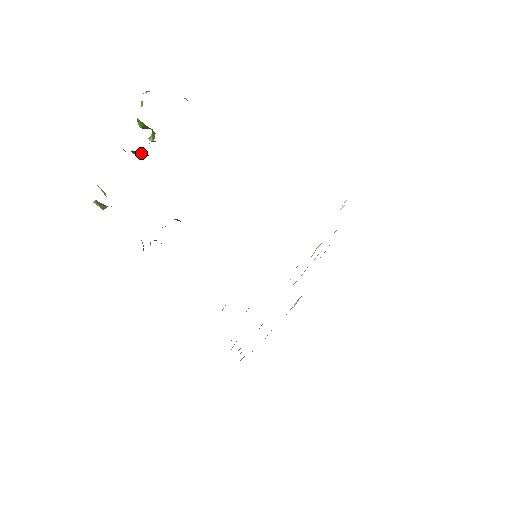
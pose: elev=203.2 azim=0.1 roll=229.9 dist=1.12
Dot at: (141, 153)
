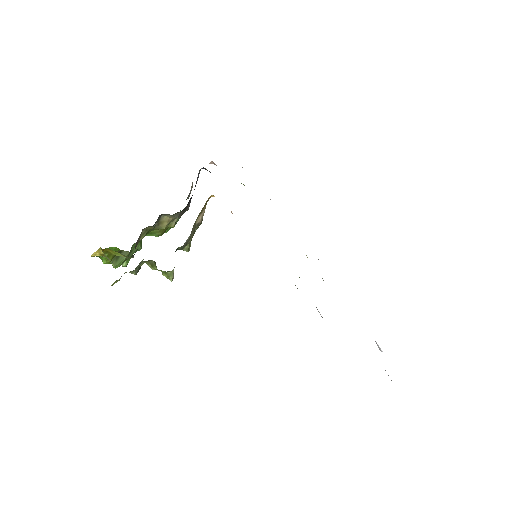
Dot at: (119, 258)
